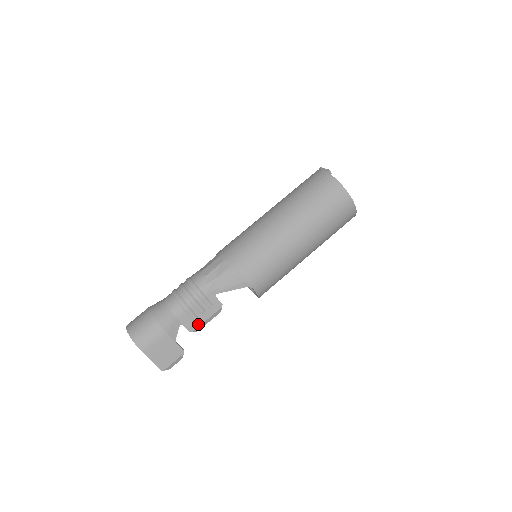
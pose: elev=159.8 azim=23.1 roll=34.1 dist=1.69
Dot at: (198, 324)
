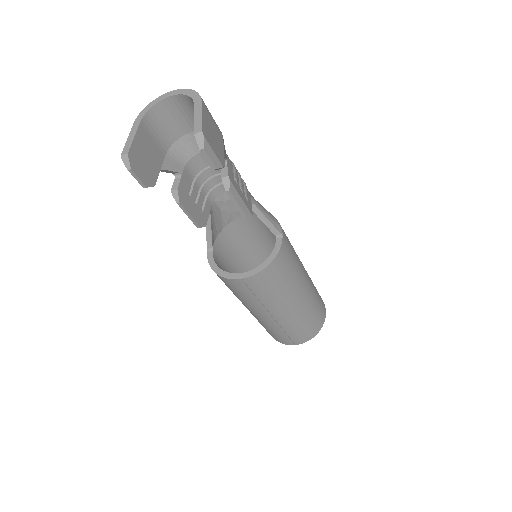
Dot at: (235, 186)
